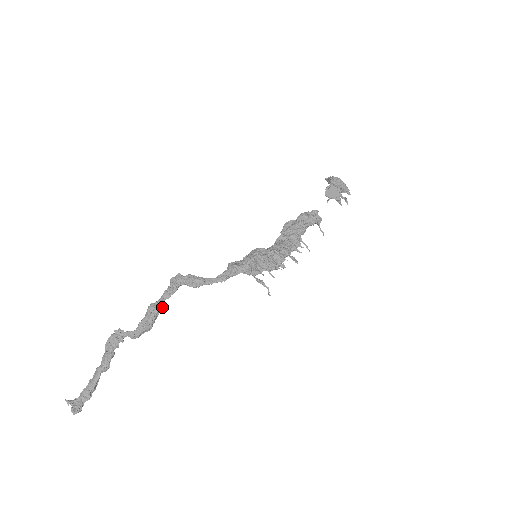
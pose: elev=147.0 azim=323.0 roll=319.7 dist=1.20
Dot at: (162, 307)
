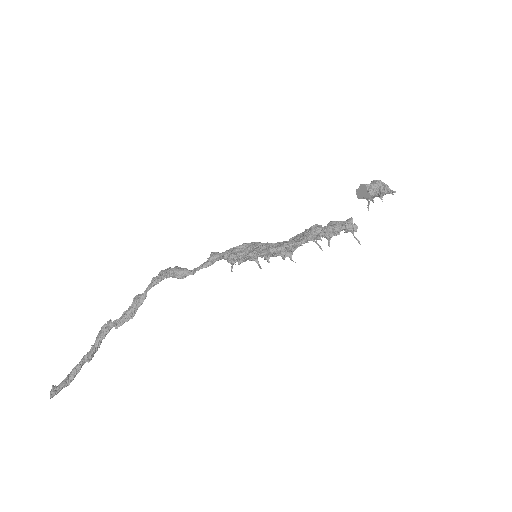
Dot at: (144, 296)
